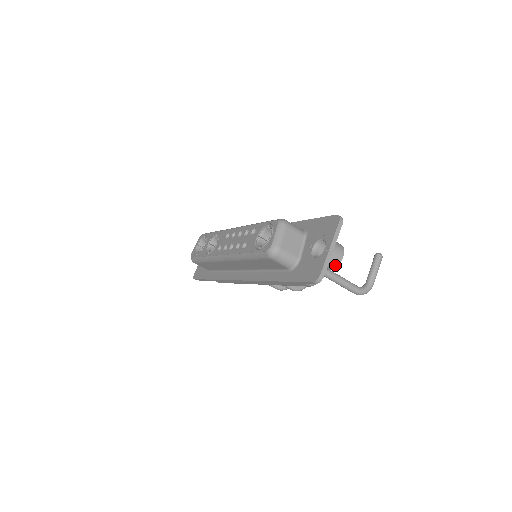
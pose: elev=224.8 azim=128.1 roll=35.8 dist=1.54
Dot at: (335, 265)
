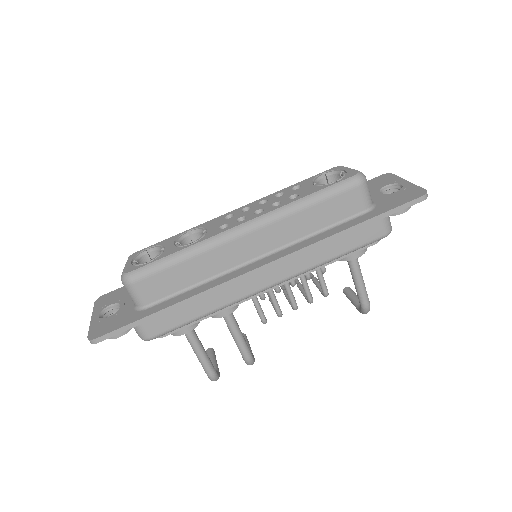
Dot at: occluded
